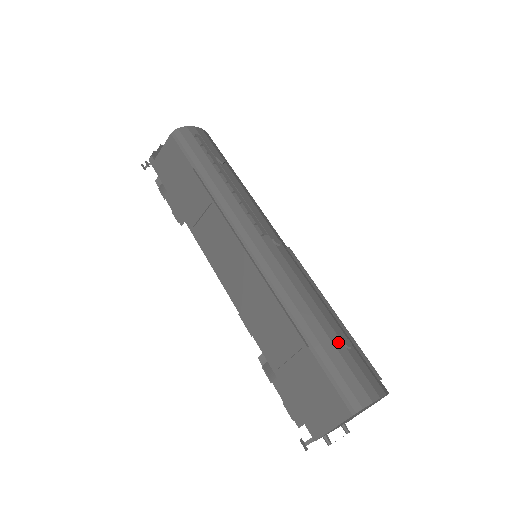
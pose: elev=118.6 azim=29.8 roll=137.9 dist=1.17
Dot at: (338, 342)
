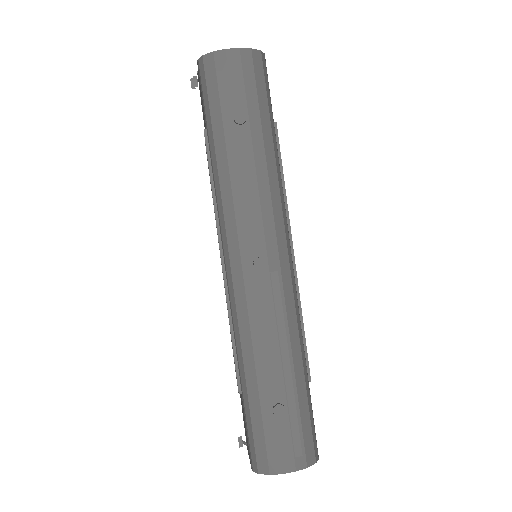
Dot at: (268, 406)
